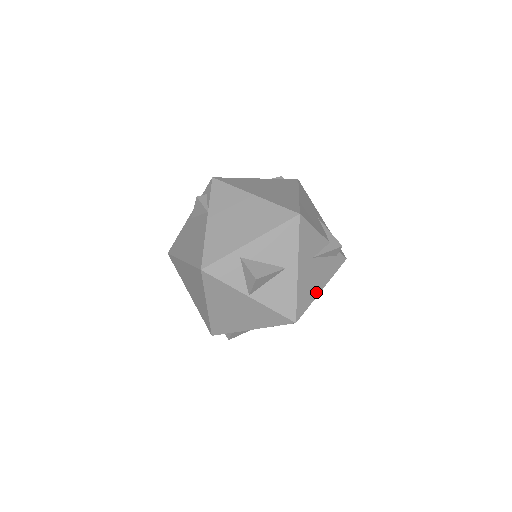
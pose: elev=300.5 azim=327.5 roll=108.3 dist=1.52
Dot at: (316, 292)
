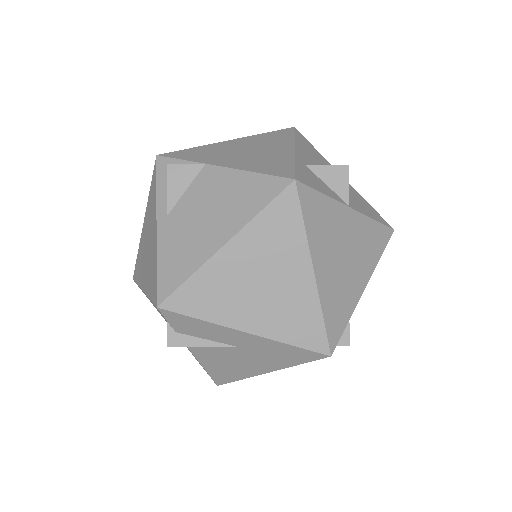
Dot at: occluded
